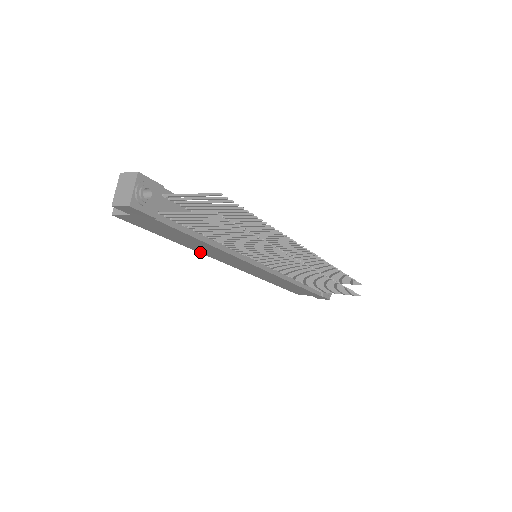
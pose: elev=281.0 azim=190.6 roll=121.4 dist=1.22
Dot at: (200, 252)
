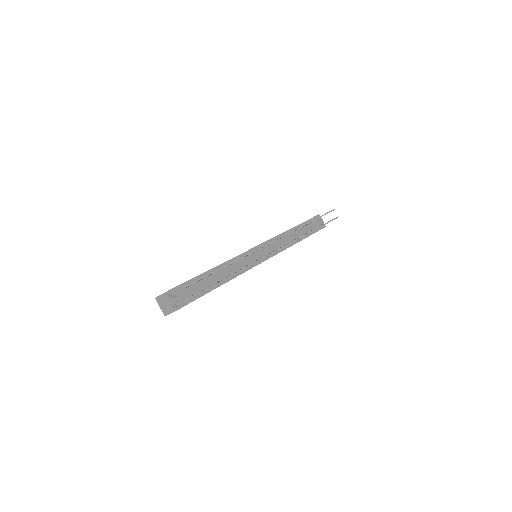
Dot at: occluded
